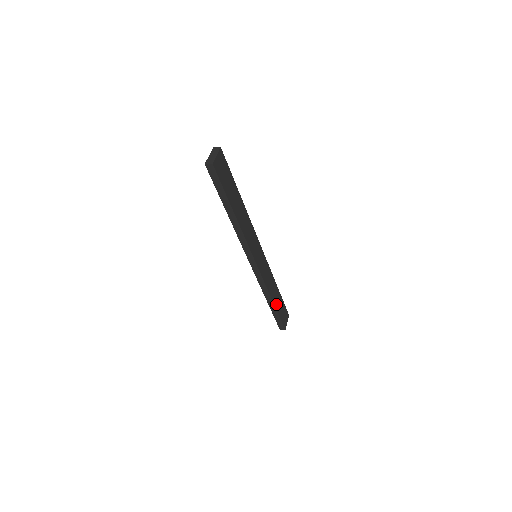
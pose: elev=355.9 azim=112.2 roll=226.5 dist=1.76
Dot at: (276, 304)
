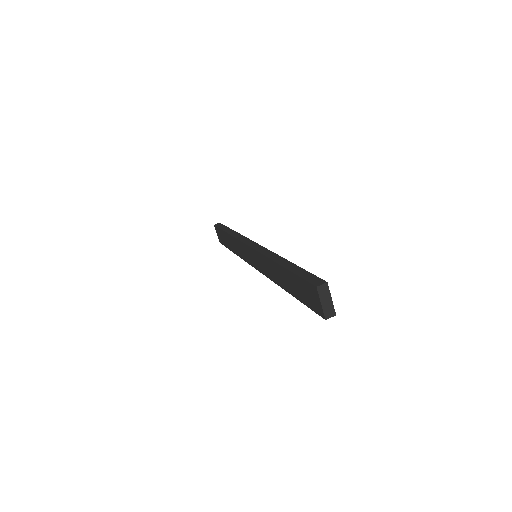
Dot at: occluded
